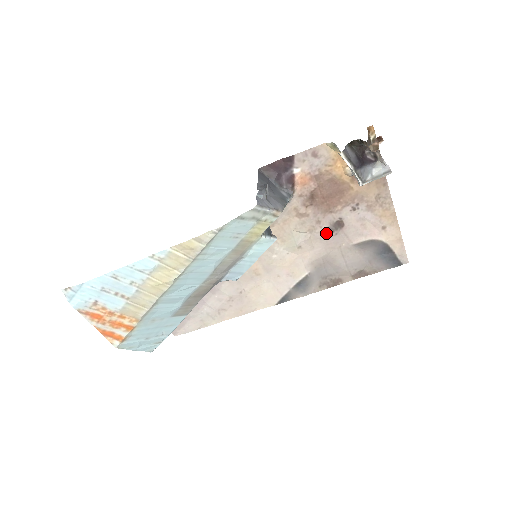
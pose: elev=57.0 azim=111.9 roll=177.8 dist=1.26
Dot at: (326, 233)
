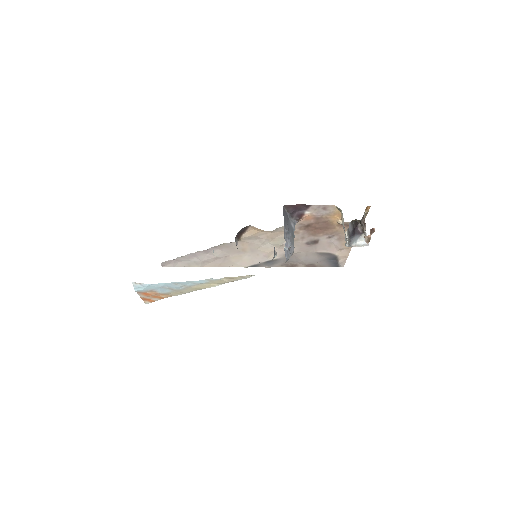
Dot at: (304, 244)
